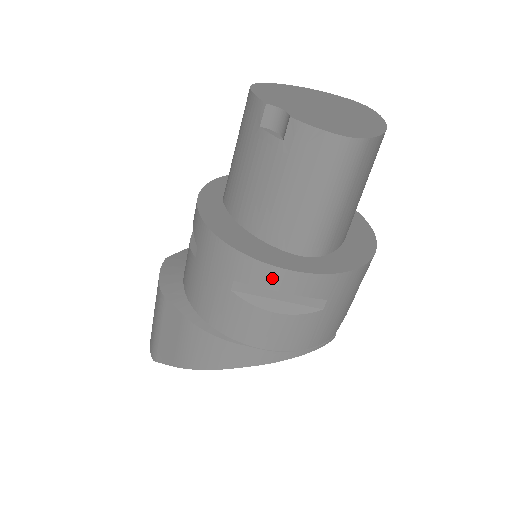
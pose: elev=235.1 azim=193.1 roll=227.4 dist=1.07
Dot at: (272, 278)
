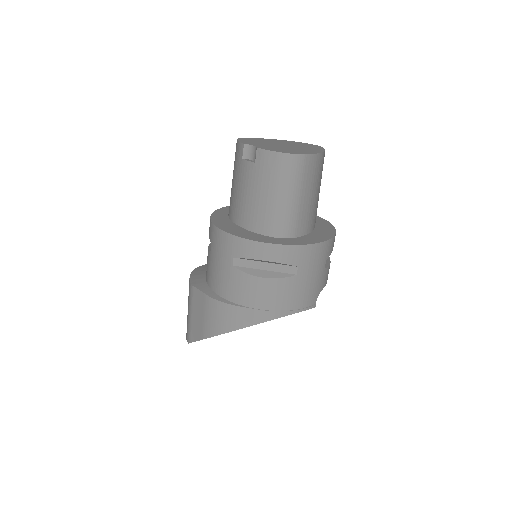
Dot at: (257, 250)
